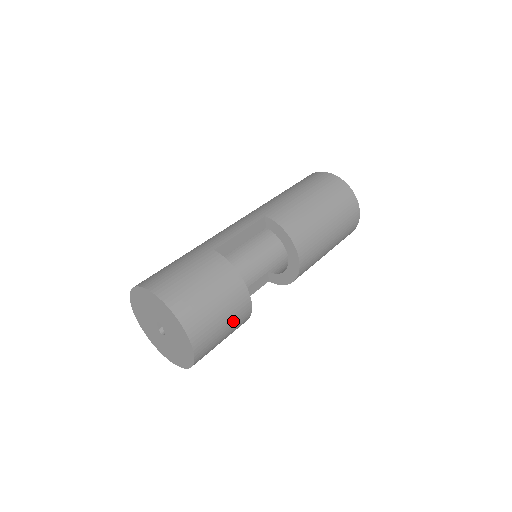
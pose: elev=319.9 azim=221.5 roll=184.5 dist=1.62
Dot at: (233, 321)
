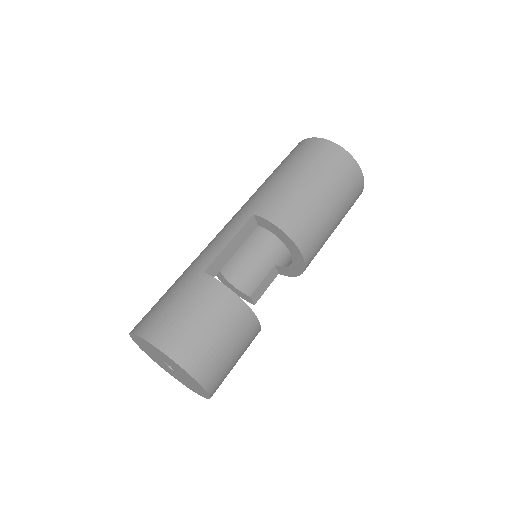
Dot at: (241, 343)
